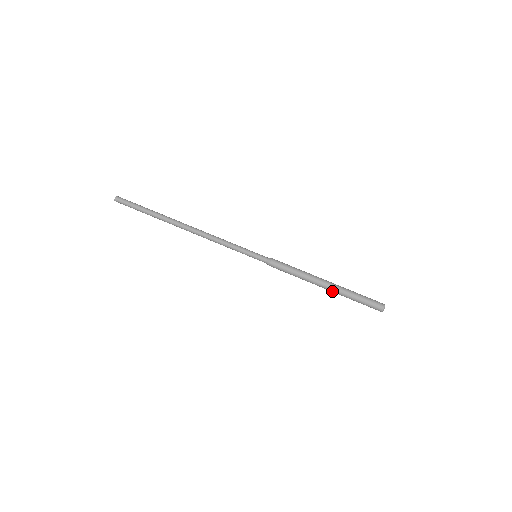
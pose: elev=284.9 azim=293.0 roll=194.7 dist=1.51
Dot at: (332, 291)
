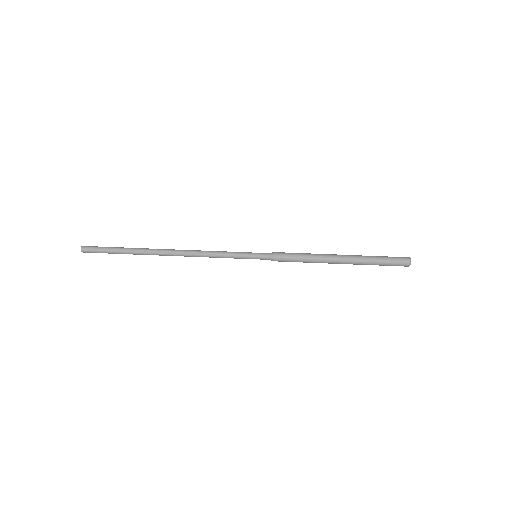
Dot at: (350, 261)
